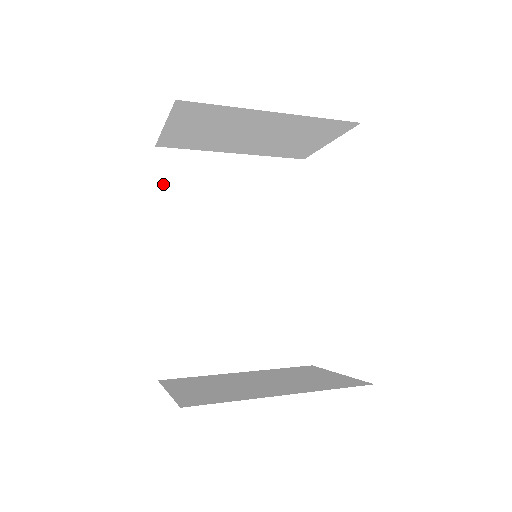
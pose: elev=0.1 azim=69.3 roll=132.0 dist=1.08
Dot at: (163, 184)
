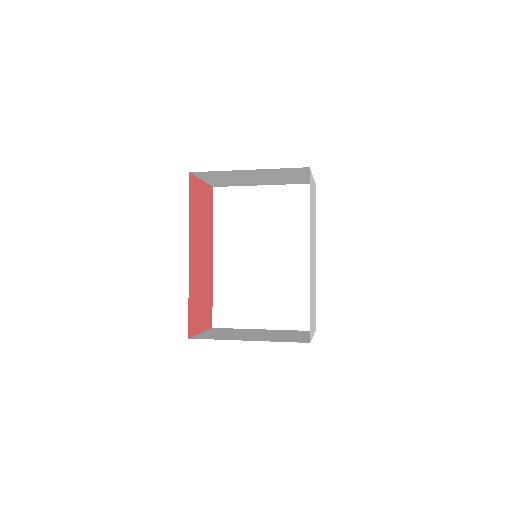
Dot at: (218, 210)
